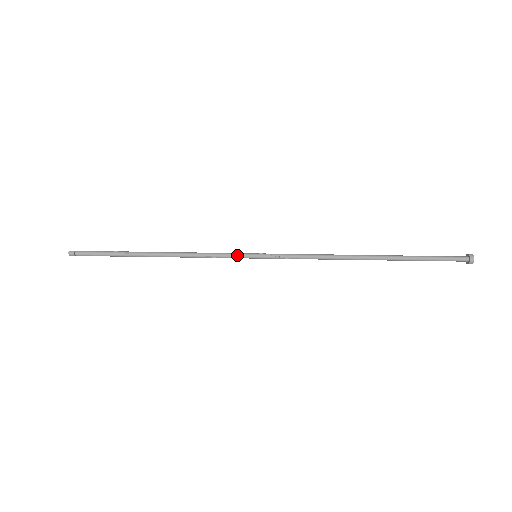
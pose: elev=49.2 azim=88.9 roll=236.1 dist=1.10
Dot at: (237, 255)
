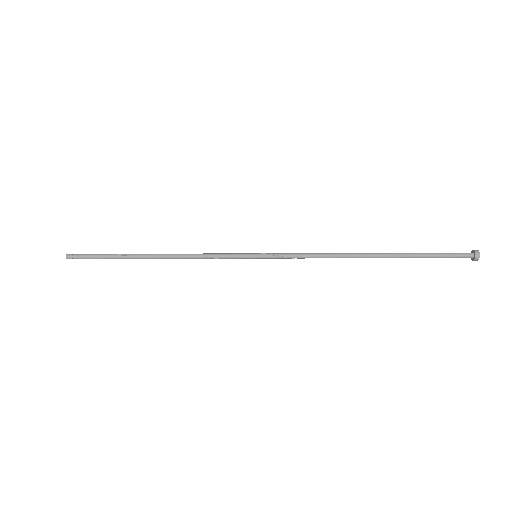
Dot at: (237, 255)
